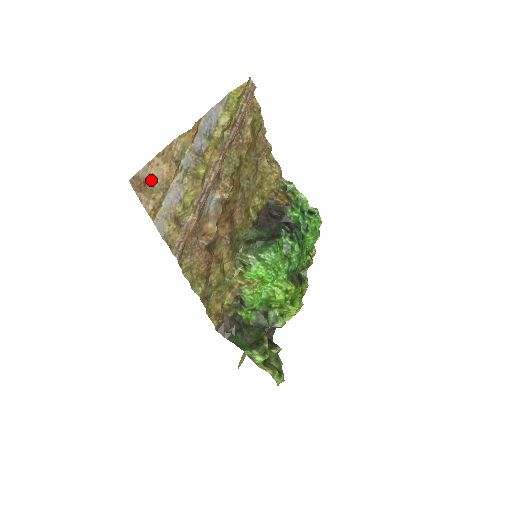
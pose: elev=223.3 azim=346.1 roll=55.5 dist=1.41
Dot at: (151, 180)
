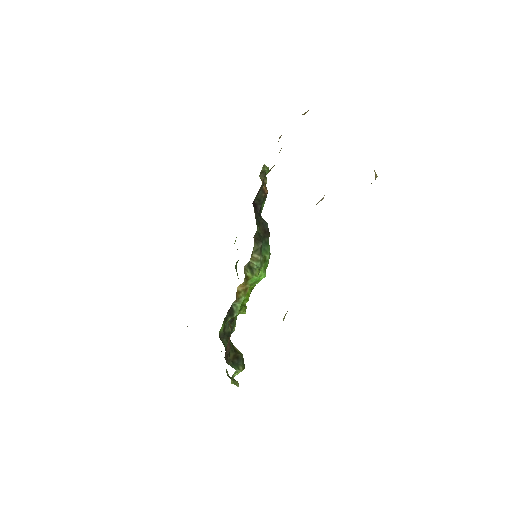
Dot at: occluded
